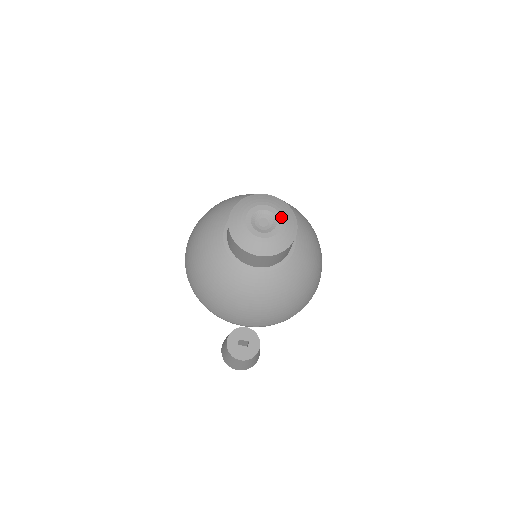
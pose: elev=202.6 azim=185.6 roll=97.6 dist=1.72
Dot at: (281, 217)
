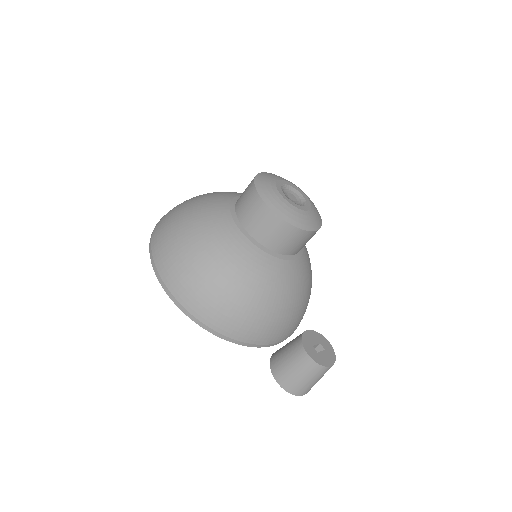
Dot at: (300, 190)
